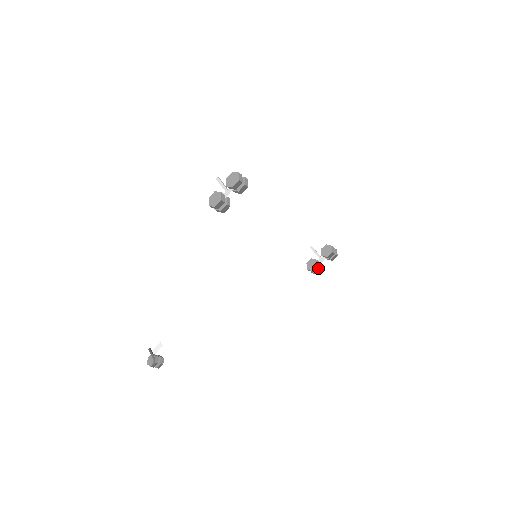
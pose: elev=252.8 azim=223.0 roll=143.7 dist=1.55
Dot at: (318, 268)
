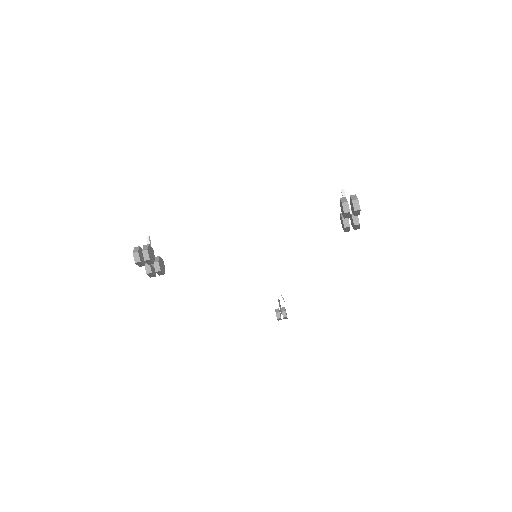
Dot at: (348, 227)
